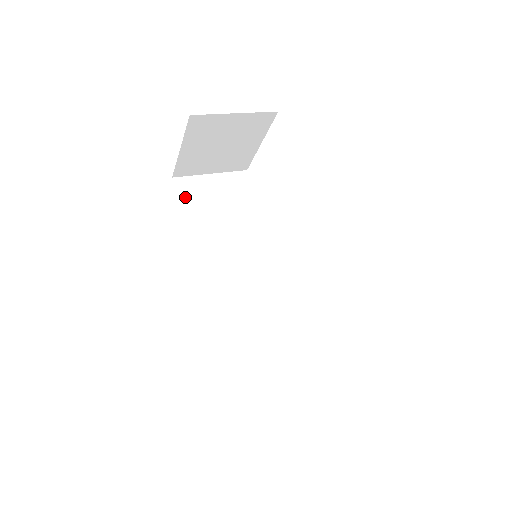
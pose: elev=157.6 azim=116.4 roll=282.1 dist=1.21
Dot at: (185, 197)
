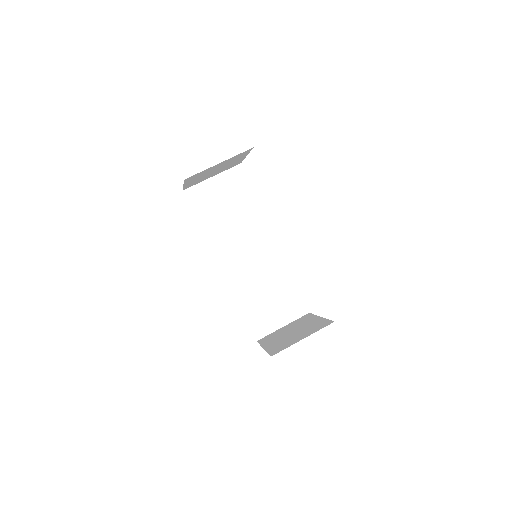
Dot at: (196, 204)
